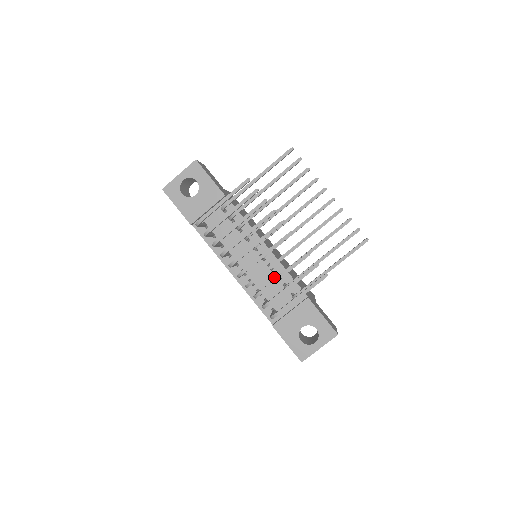
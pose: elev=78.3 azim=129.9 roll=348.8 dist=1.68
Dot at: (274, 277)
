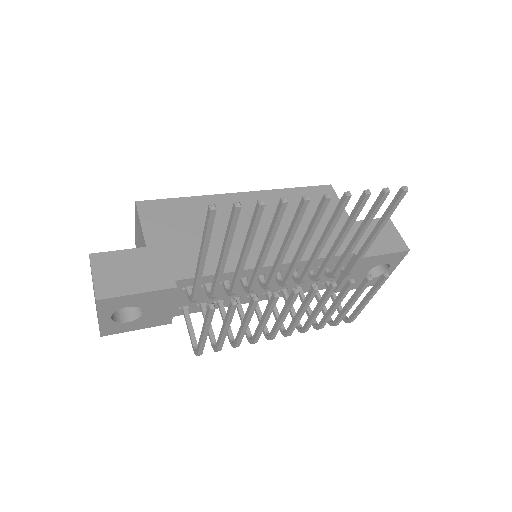
Dot at: occluded
